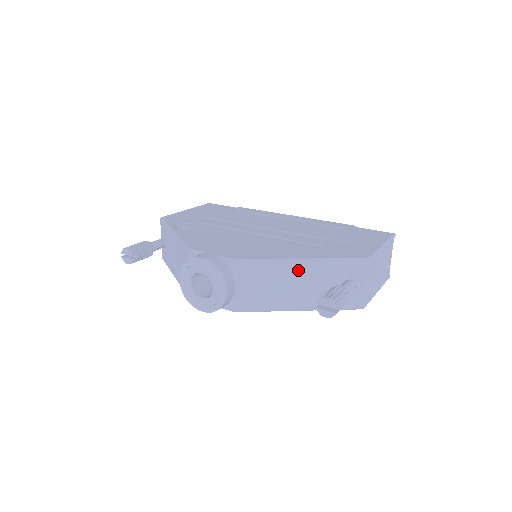
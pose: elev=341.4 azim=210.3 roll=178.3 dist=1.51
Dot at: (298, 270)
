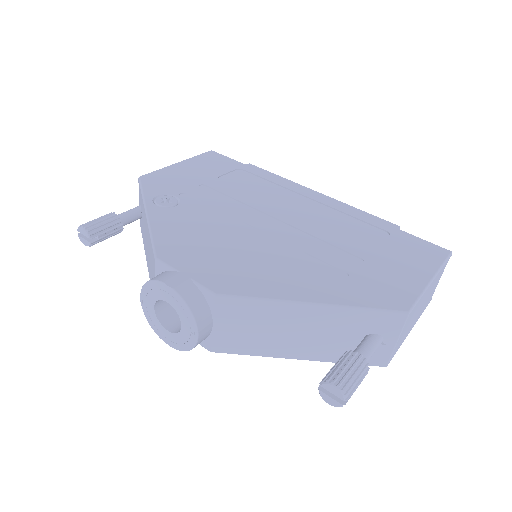
Dot at: (303, 316)
